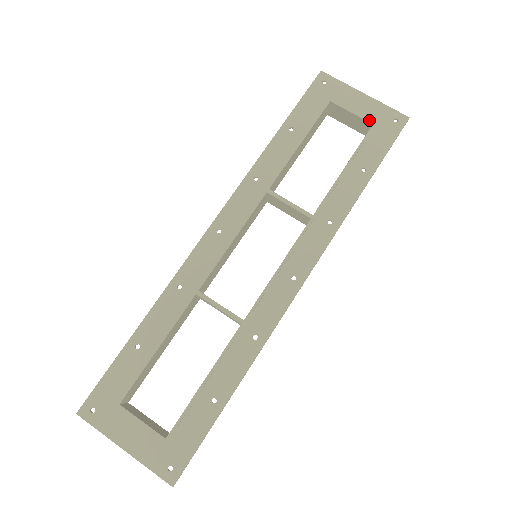
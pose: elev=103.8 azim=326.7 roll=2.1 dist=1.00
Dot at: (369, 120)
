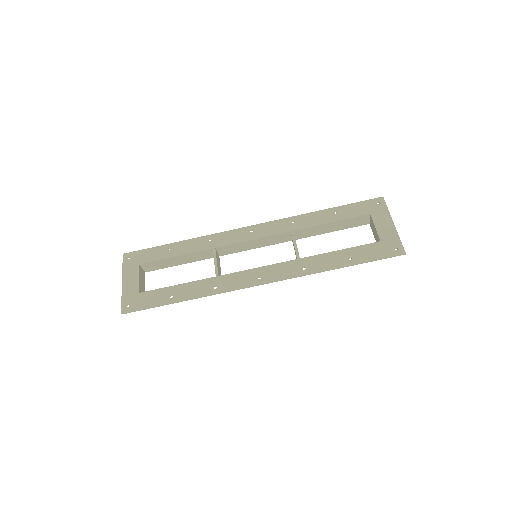
Dot at: (381, 238)
